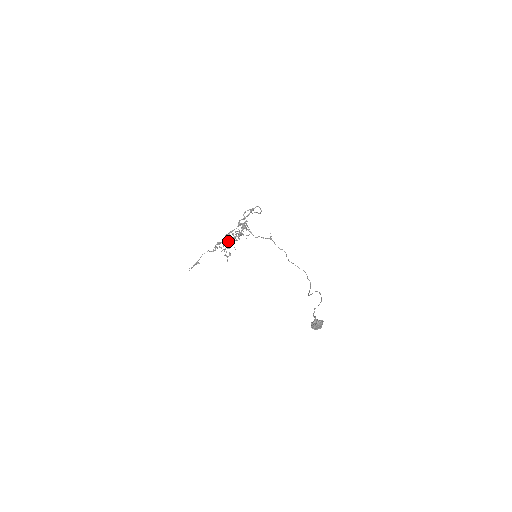
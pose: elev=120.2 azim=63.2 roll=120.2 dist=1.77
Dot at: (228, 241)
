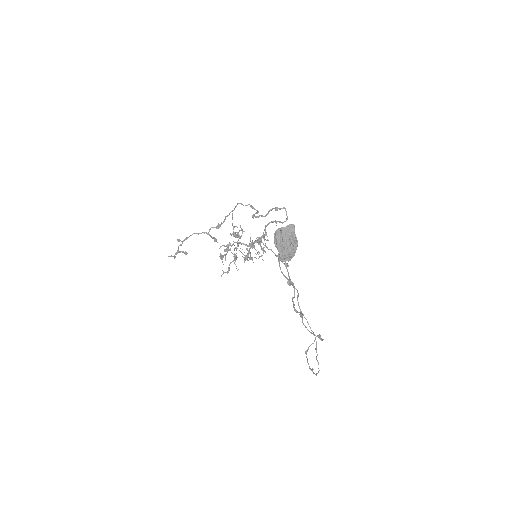
Dot at: occluded
